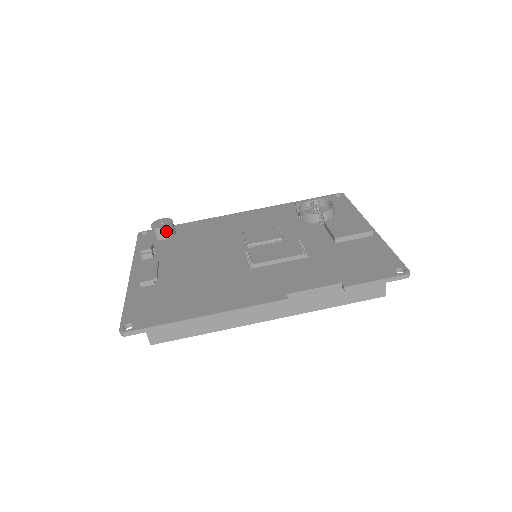
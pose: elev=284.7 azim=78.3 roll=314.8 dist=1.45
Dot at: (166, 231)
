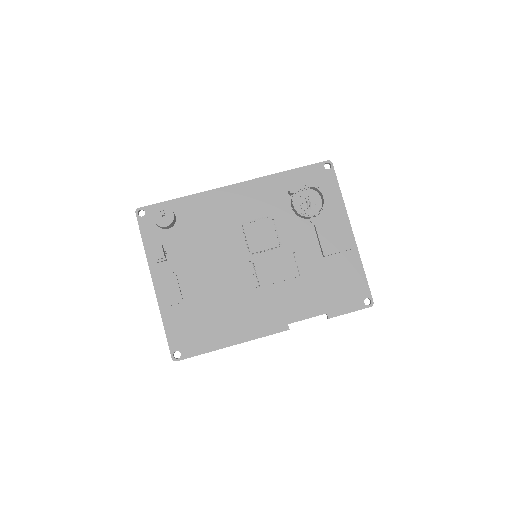
Dot at: (170, 226)
